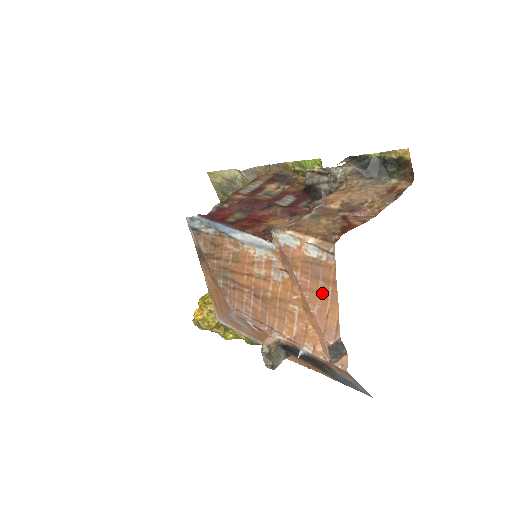
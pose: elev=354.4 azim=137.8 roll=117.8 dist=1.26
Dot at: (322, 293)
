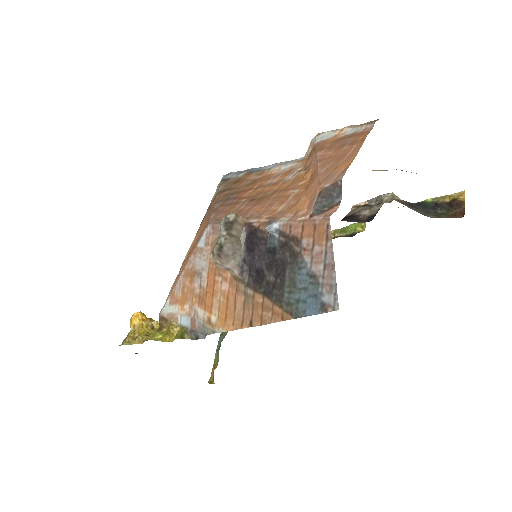
Dot at: (342, 154)
